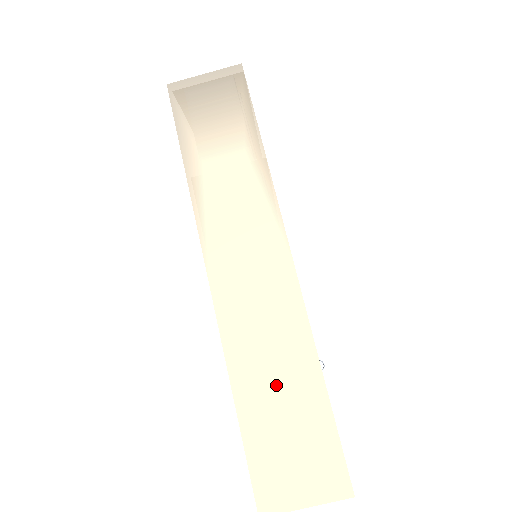
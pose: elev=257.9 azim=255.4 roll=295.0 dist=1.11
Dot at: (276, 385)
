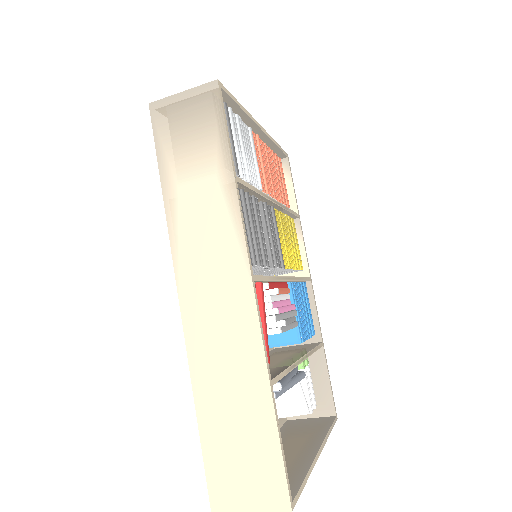
Dot at: (231, 404)
